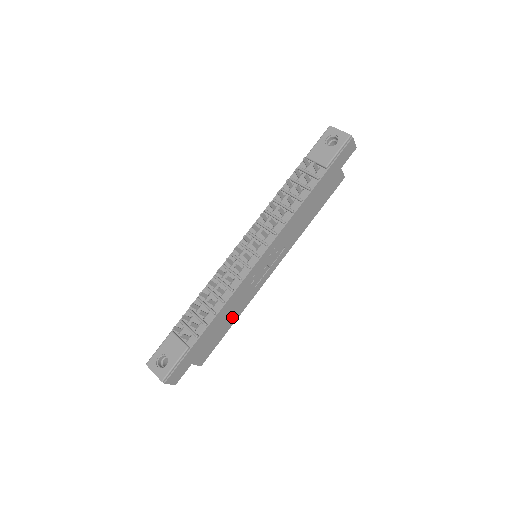
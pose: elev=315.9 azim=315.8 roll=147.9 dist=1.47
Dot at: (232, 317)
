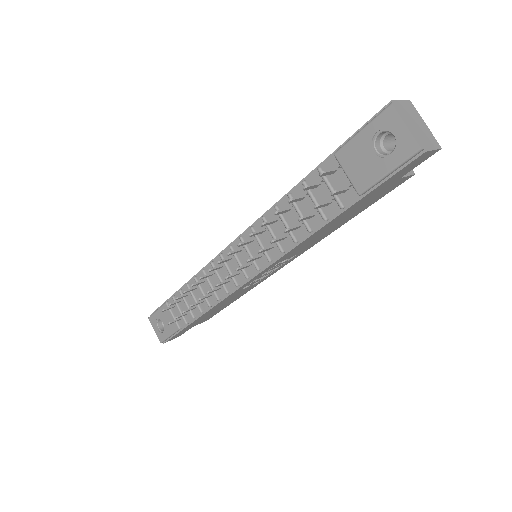
Dot at: (231, 300)
